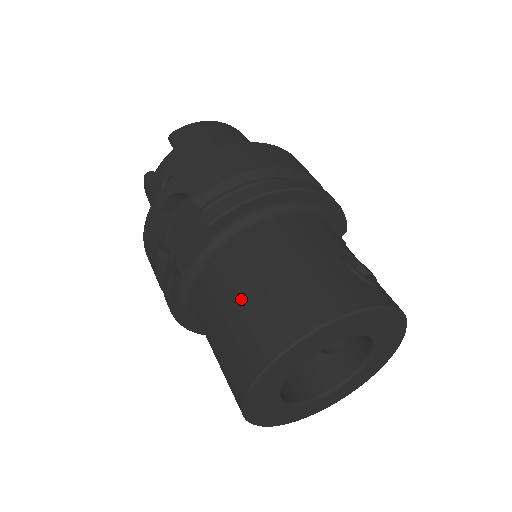
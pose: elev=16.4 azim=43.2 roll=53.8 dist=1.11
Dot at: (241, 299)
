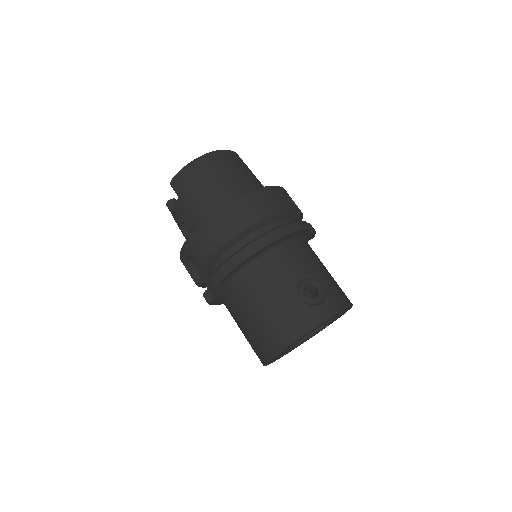
Dot at: (246, 324)
